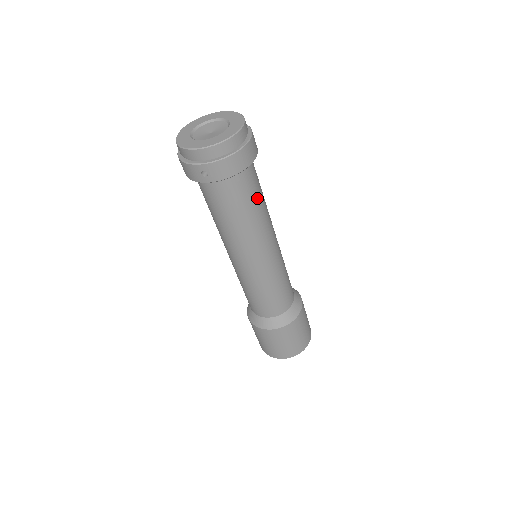
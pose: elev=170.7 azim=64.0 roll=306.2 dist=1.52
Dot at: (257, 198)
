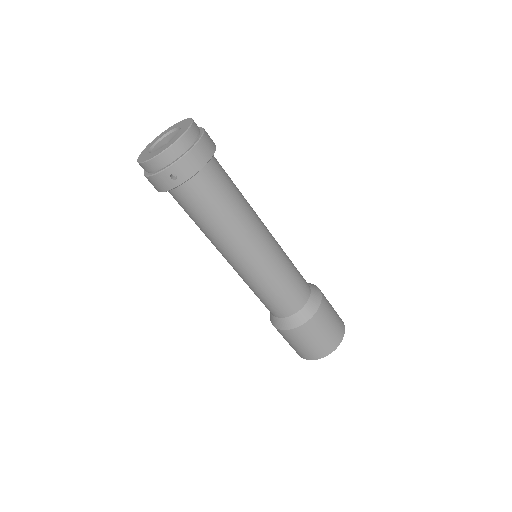
Dot at: (232, 190)
